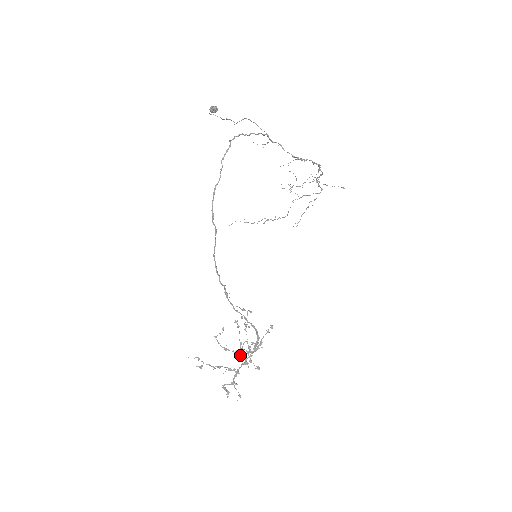
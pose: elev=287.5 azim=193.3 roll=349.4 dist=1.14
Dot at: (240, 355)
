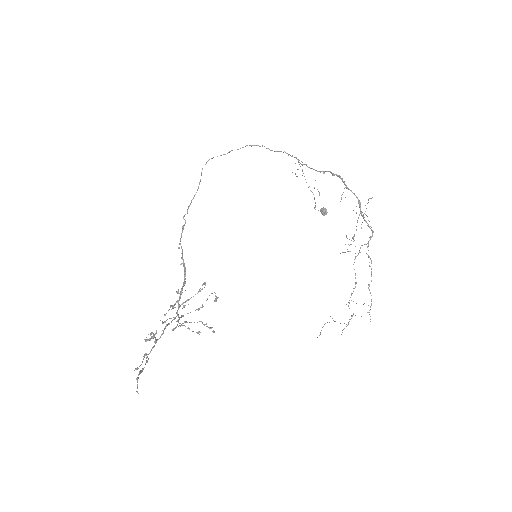
Dot at: (174, 329)
